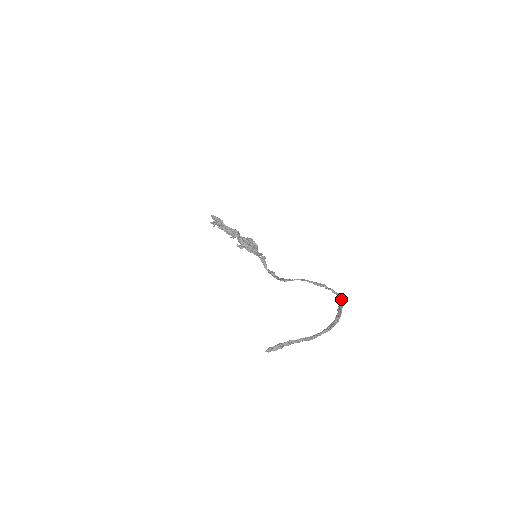
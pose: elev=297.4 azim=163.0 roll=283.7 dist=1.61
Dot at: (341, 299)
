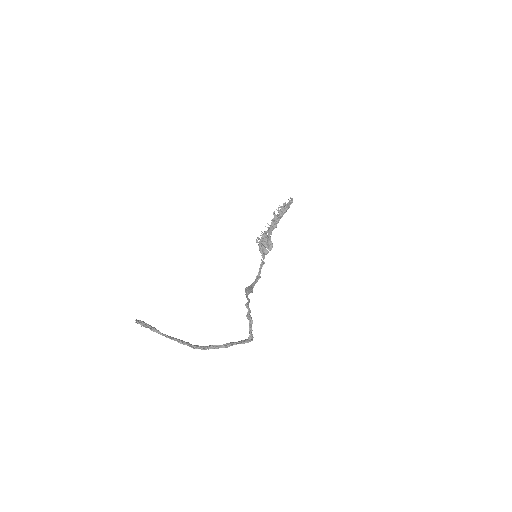
Dot at: (247, 339)
